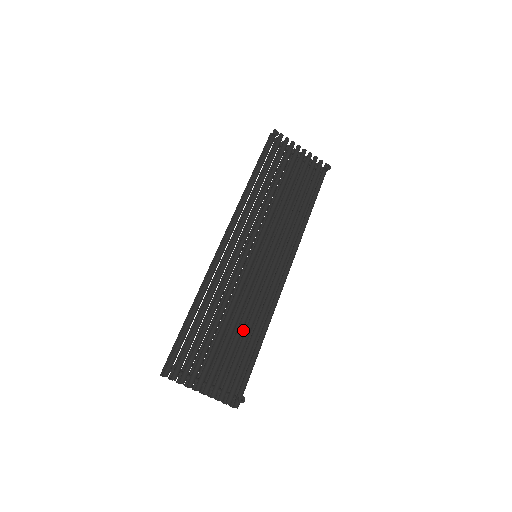
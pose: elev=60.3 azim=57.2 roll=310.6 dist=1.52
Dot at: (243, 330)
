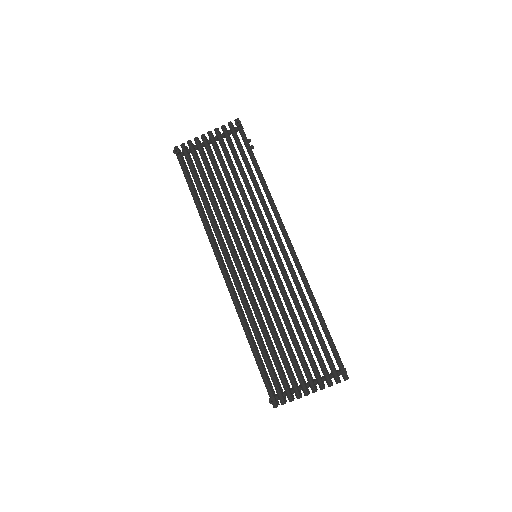
Dot at: occluded
